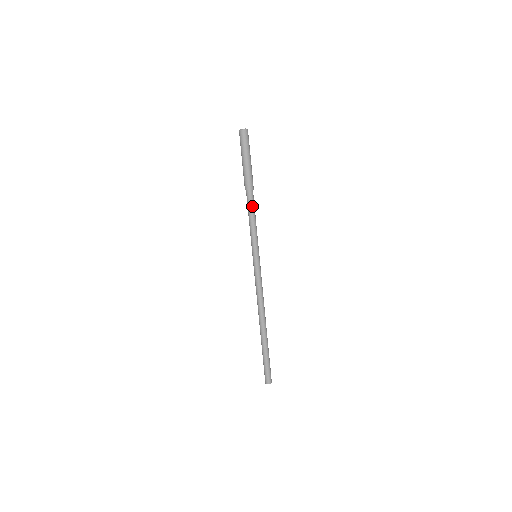
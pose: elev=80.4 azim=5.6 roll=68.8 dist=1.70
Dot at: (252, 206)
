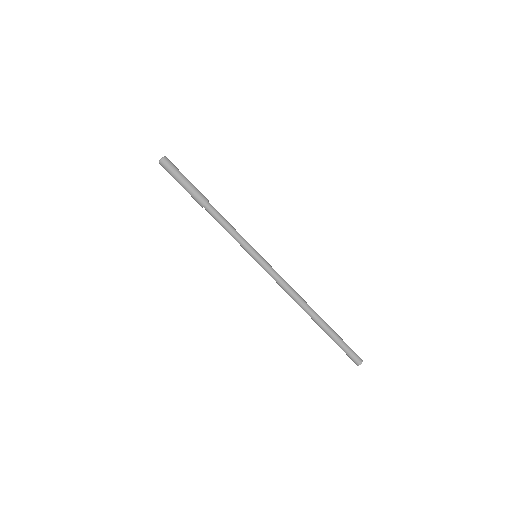
Dot at: (217, 217)
